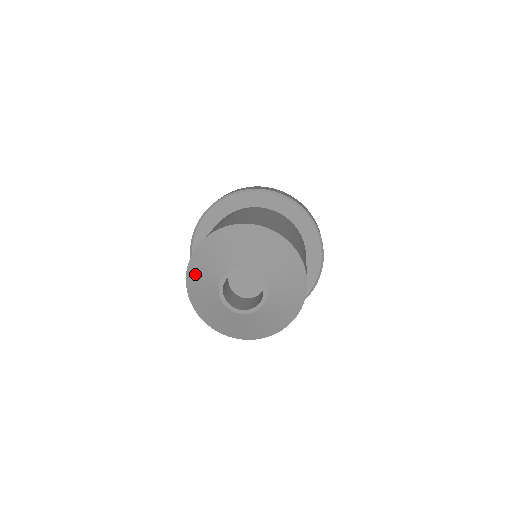
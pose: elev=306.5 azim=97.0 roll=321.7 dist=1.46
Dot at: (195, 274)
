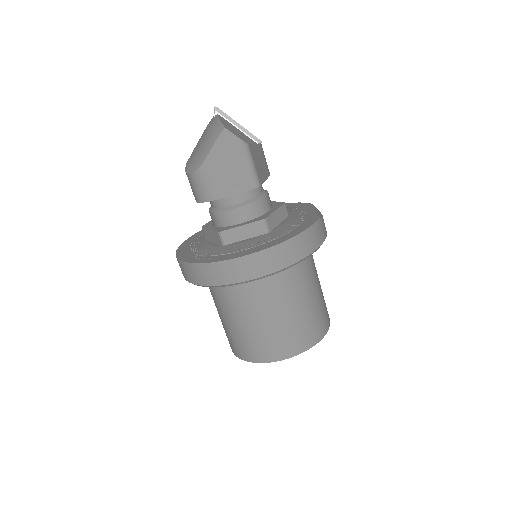
Dot at: occluded
